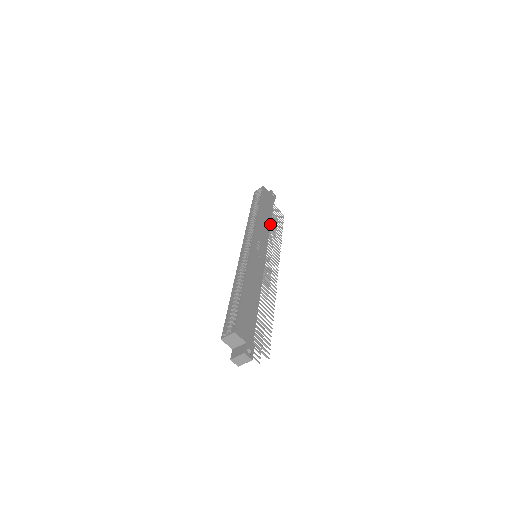
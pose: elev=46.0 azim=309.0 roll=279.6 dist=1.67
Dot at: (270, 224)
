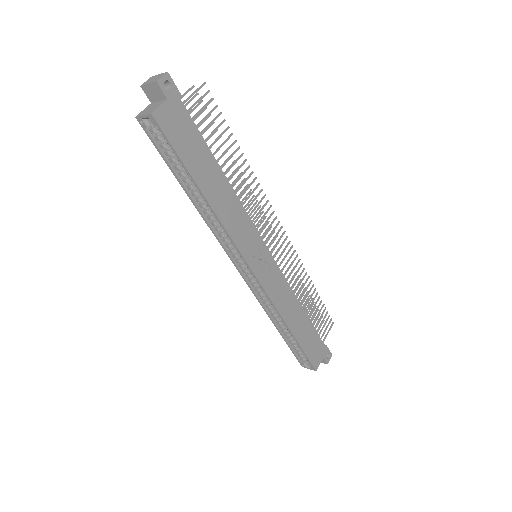
Dot at: (227, 180)
